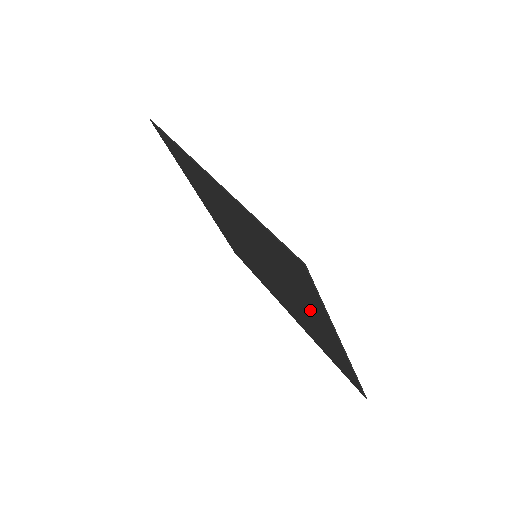
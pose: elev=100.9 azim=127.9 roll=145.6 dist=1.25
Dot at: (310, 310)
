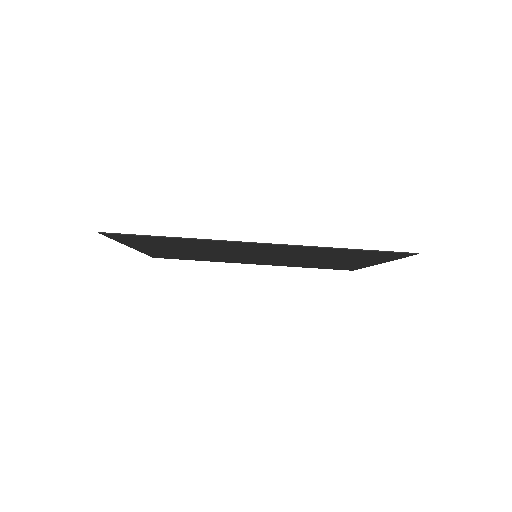
Dot at: (347, 261)
